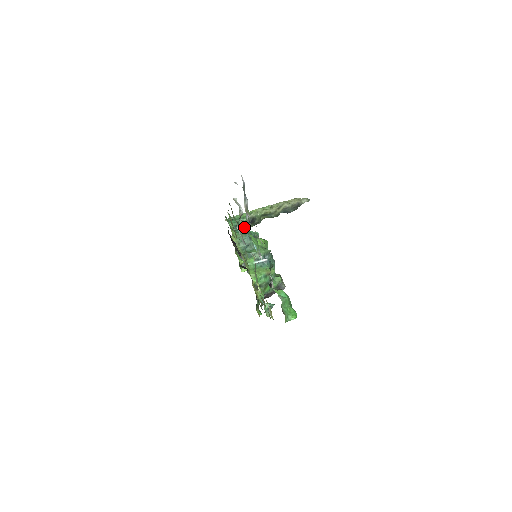
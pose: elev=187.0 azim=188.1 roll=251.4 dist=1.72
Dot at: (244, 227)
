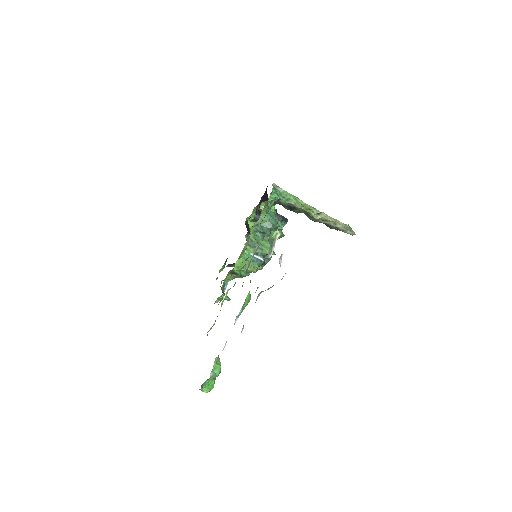
Dot at: (281, 204)
